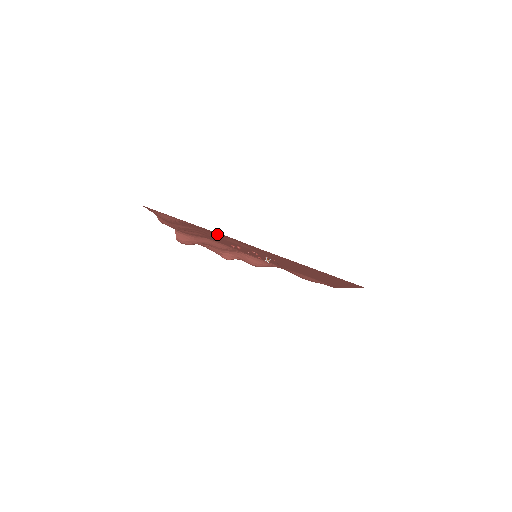
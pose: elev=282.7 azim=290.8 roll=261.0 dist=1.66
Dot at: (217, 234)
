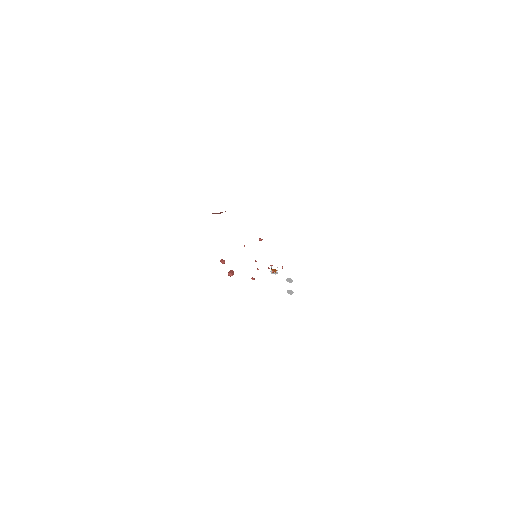
Dot at: occluded
